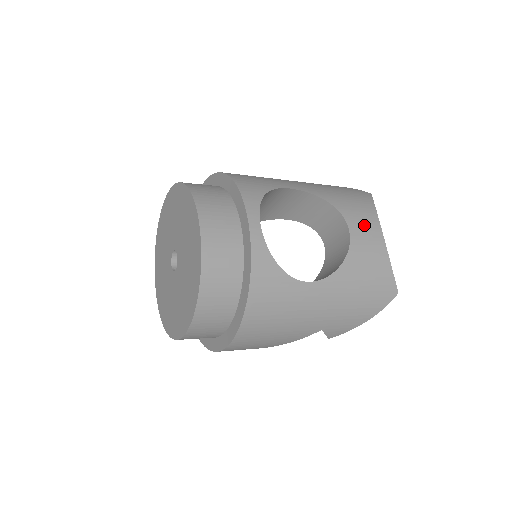
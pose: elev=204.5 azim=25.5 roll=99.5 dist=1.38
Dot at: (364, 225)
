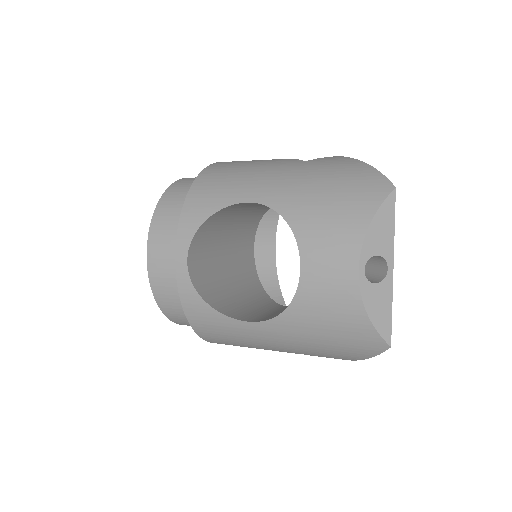
Dot at: (328, 260)
